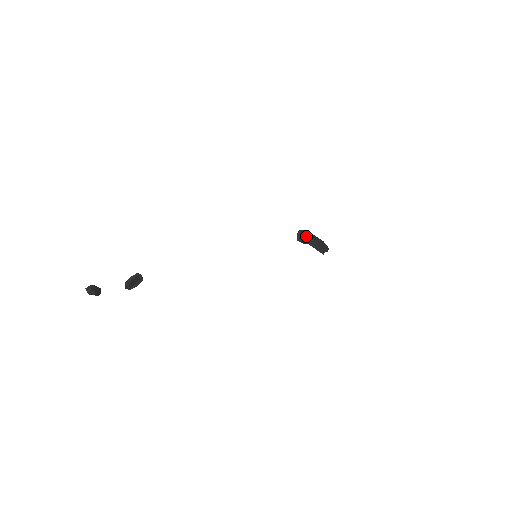
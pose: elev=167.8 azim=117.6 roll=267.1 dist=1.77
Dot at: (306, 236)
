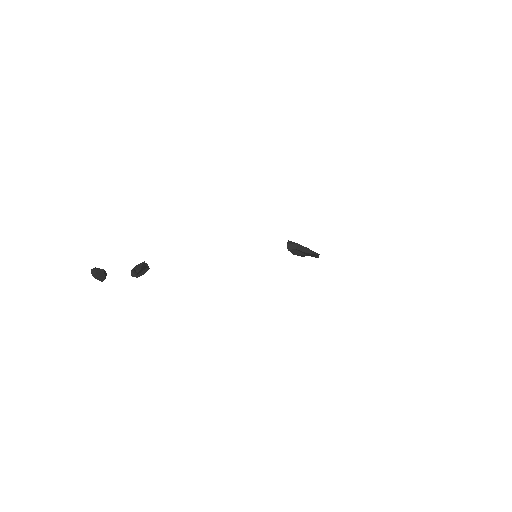
Dot at: (296, 244)
